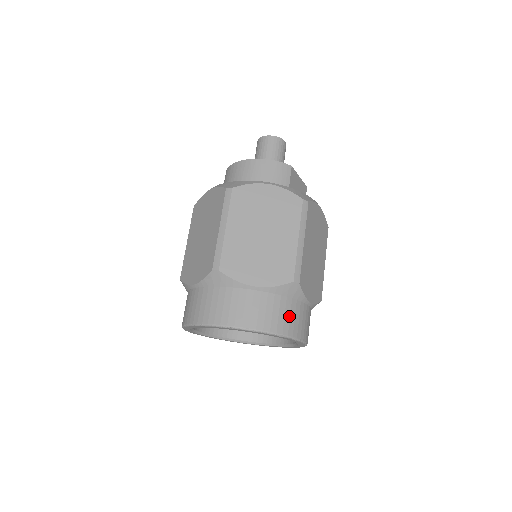
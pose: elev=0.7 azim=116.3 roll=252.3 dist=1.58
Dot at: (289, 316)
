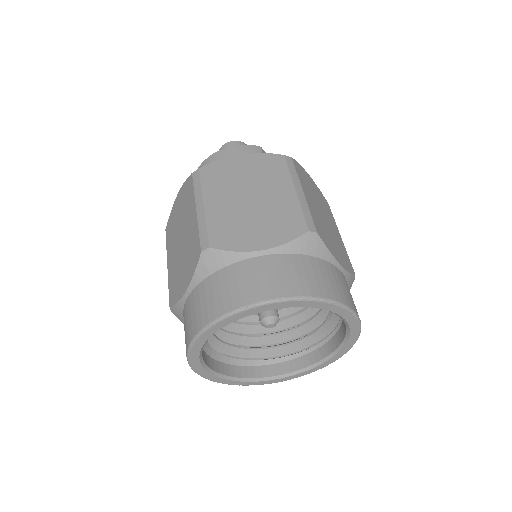
Dot at: (321, 276)
